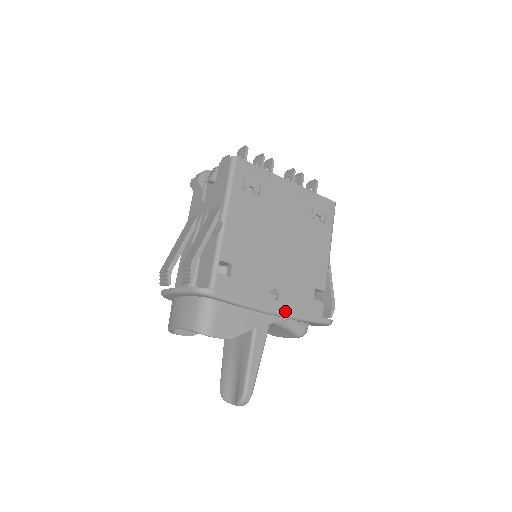
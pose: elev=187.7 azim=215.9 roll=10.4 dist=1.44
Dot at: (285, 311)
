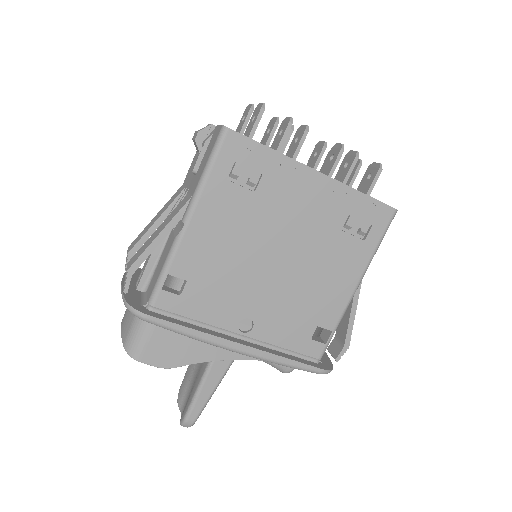
Dot at: (252, 351)
